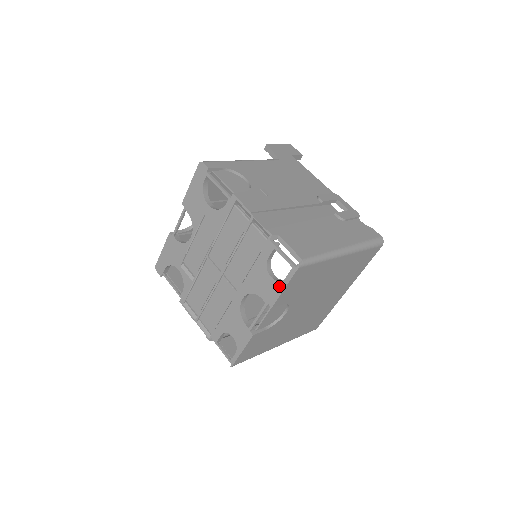
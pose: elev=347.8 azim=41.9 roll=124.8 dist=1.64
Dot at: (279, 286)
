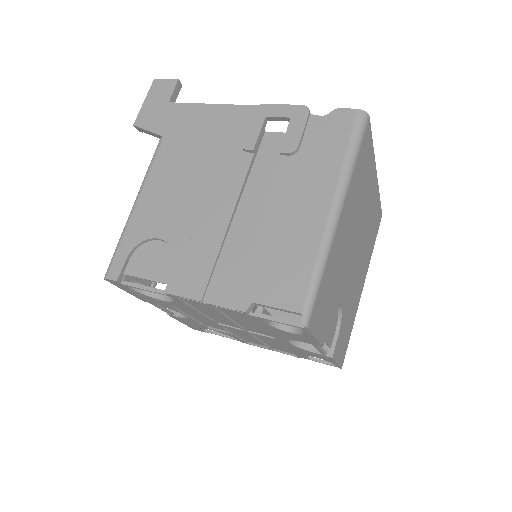
Dot at: (308, 337)
